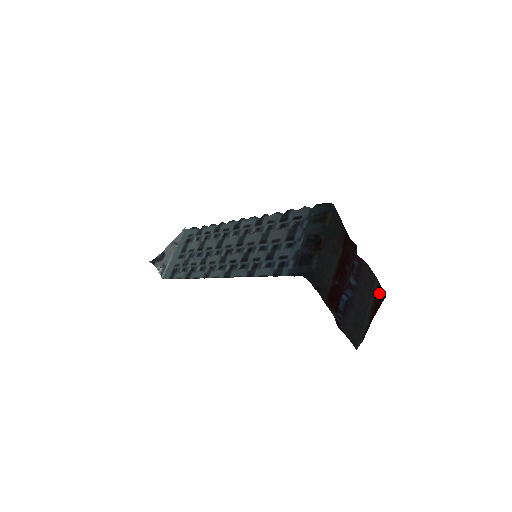
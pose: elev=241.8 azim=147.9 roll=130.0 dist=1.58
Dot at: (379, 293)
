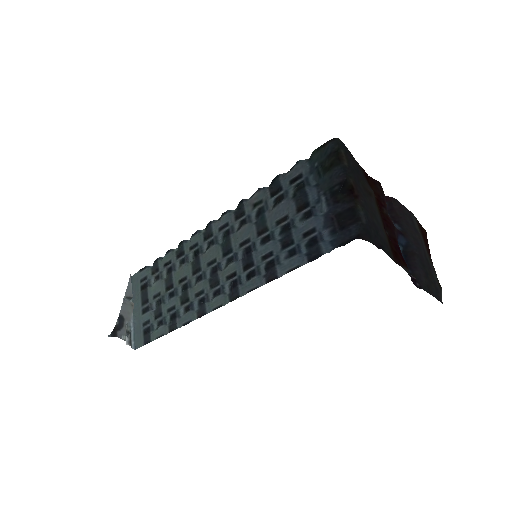
Dot at: (420, 229)
